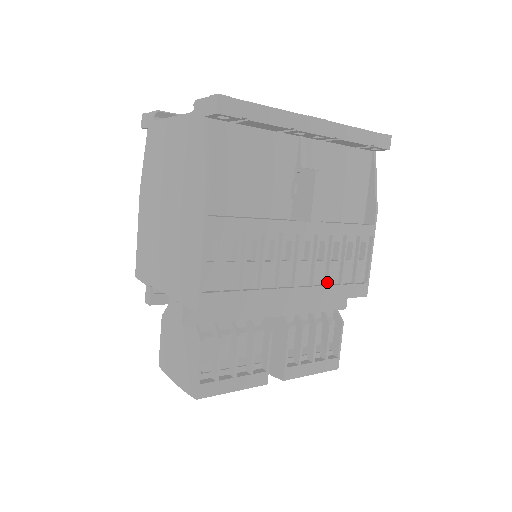
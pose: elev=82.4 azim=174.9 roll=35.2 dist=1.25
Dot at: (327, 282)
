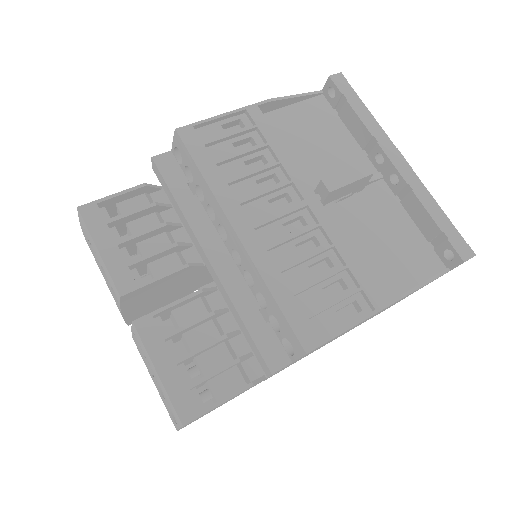
Dot at: (283, 268)
